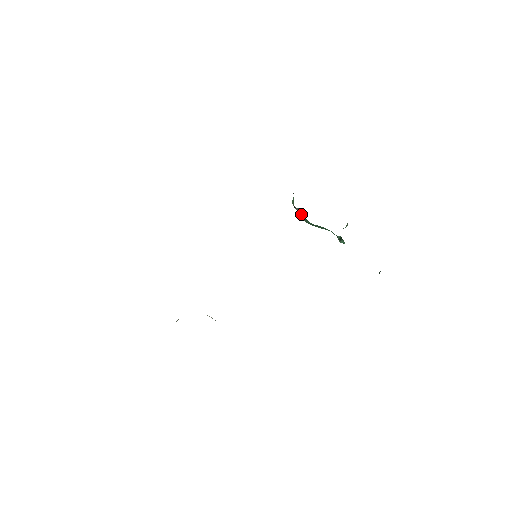
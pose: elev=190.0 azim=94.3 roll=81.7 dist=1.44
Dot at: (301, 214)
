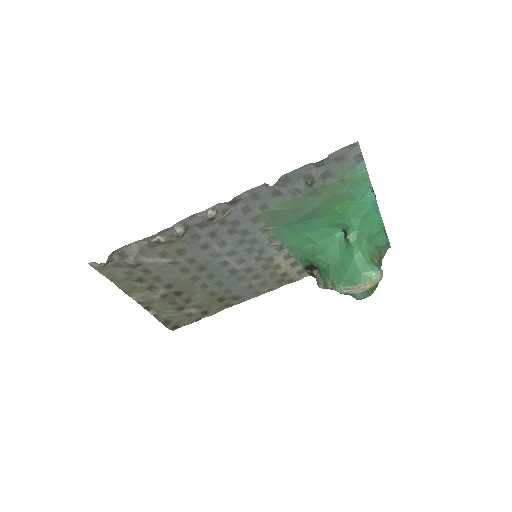
Dot at: (321, 273)
